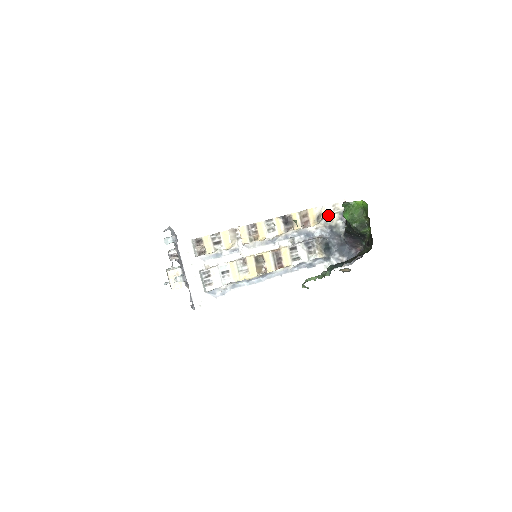
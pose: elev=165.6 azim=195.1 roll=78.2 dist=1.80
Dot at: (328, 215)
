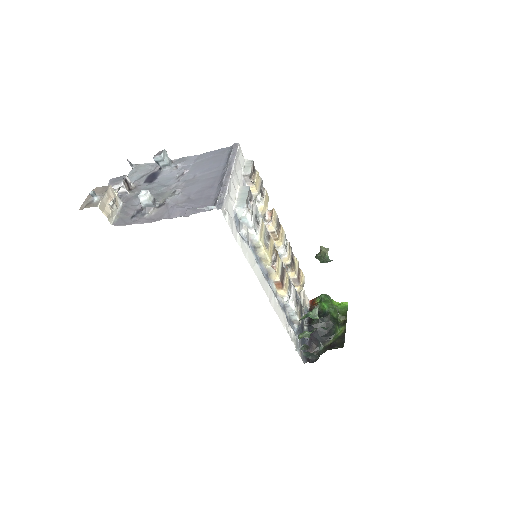
Dot at: (303, 296)
